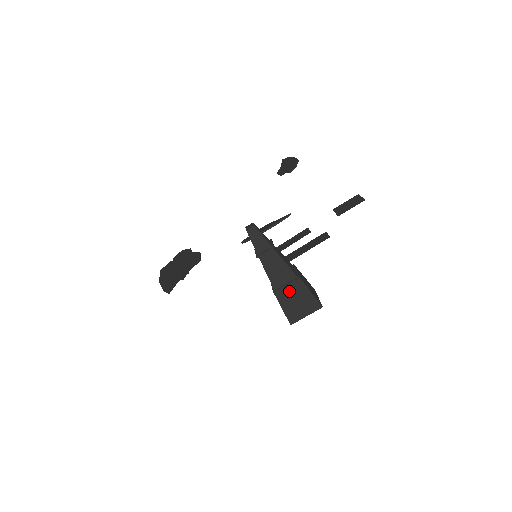
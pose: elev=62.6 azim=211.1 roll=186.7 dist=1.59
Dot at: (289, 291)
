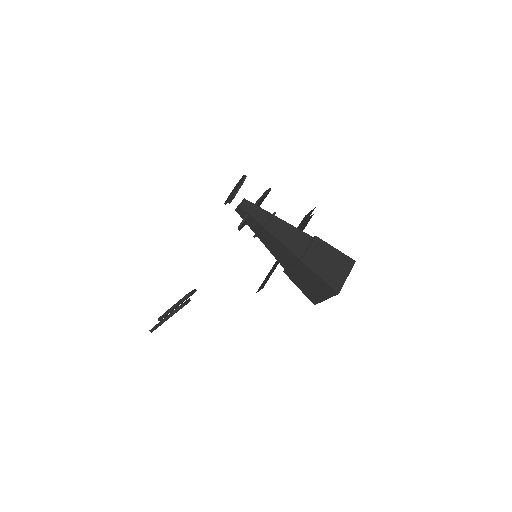
Dot at: (315, 254)
